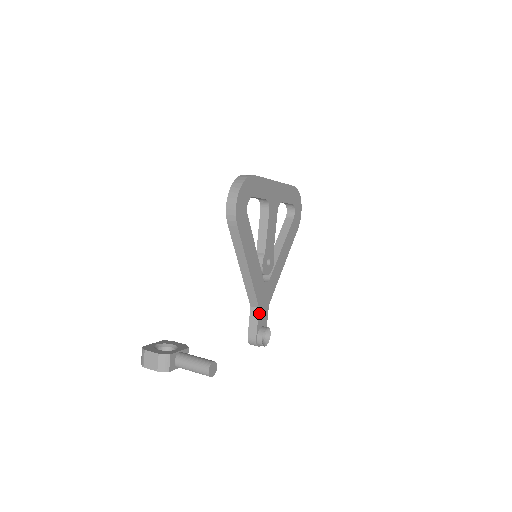
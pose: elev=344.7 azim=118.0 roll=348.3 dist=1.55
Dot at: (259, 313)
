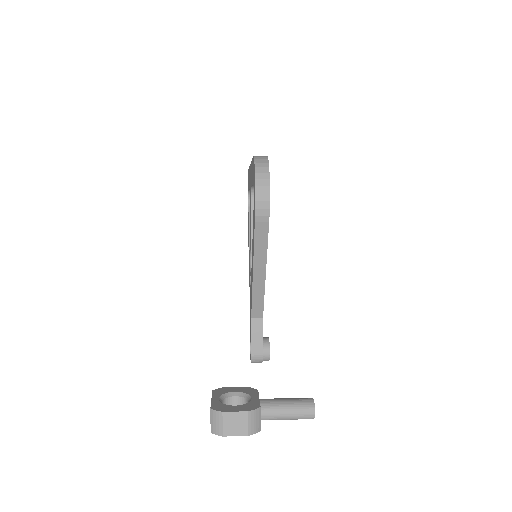
Dot at: (262, 323)
